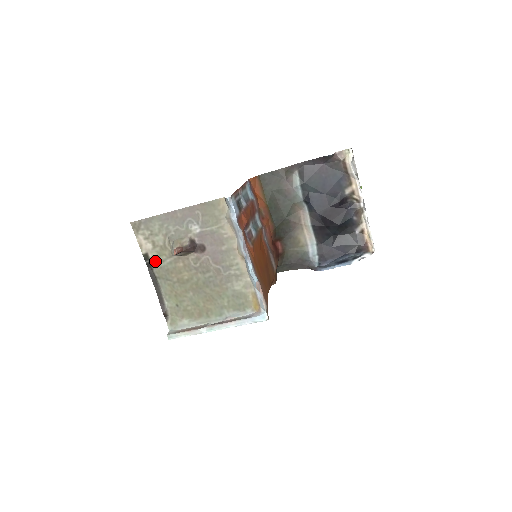
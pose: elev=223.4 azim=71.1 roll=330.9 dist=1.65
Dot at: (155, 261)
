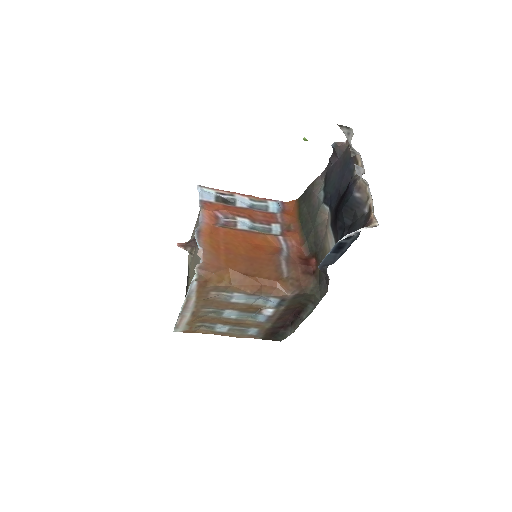
Dot at: occluded
